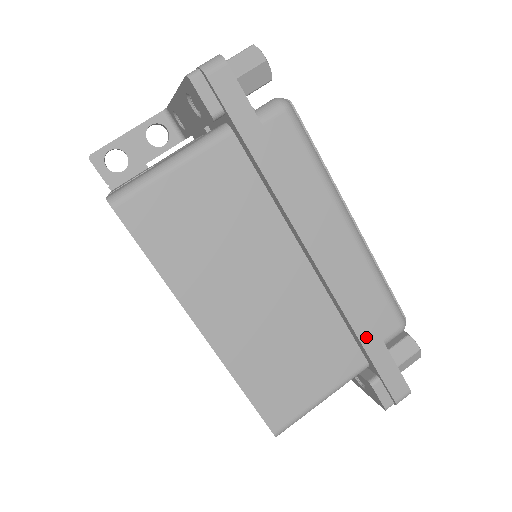
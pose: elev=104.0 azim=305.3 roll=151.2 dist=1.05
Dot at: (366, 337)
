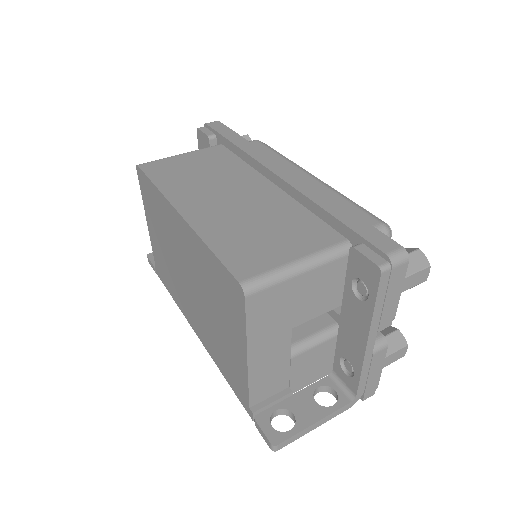
Dot at: (333, 210)
